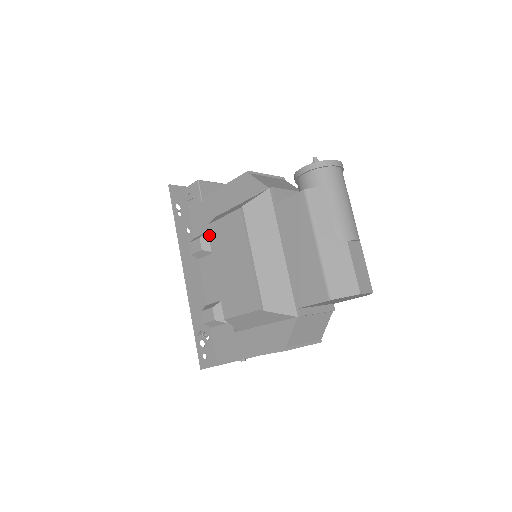
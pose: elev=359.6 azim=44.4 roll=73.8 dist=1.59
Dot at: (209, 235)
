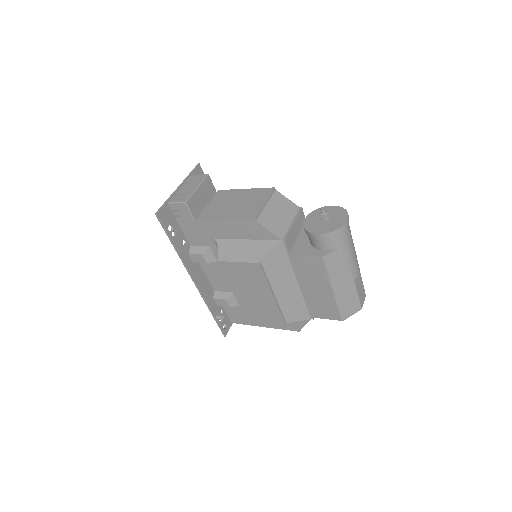
Dot at: (222, 268)
